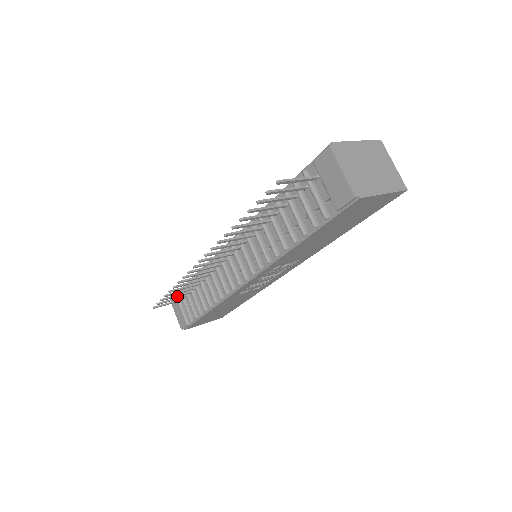
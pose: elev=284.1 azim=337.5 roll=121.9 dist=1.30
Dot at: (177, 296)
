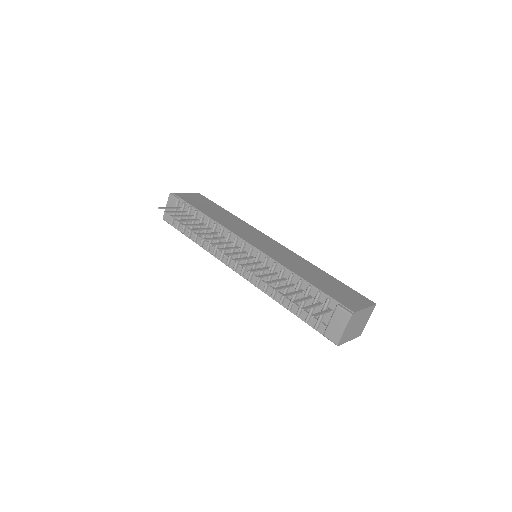
Dot at: (182, 216)
